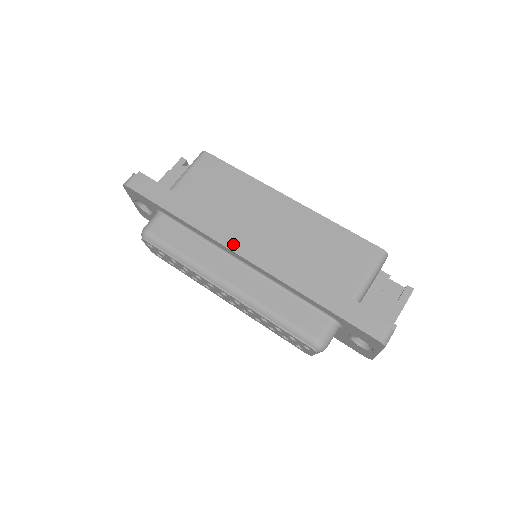
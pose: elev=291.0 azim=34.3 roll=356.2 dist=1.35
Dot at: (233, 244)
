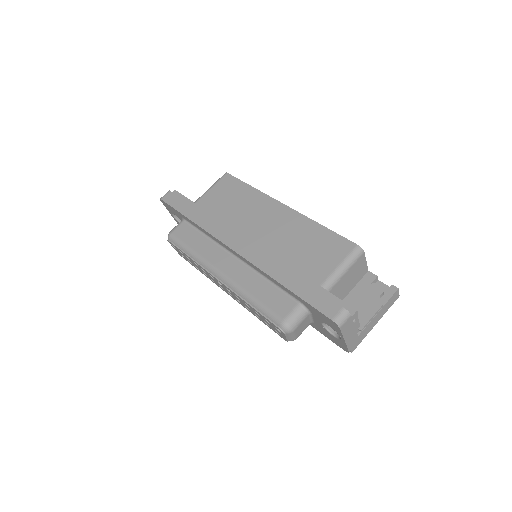
Dot at: (228, 240)
